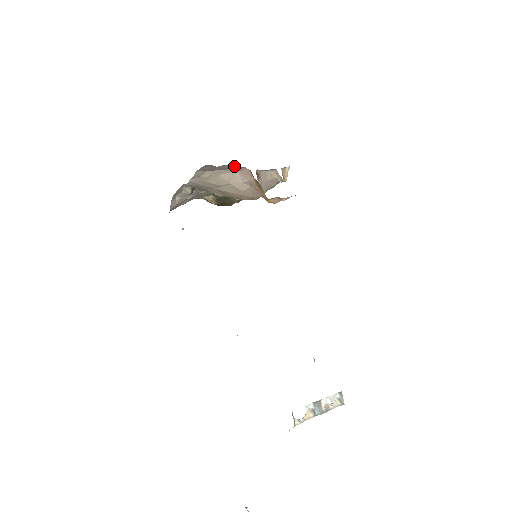
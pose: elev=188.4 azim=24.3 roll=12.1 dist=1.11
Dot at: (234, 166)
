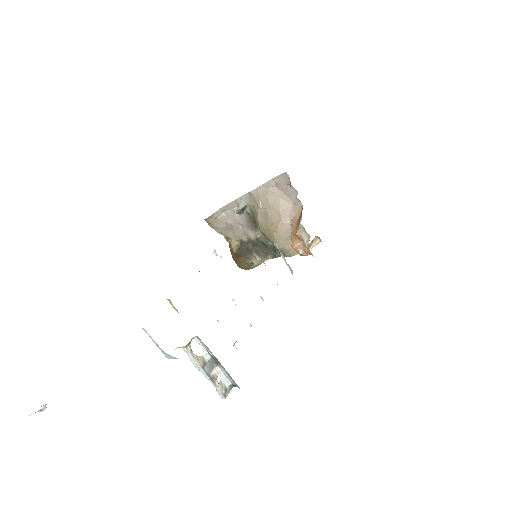
Dot at: occluded
